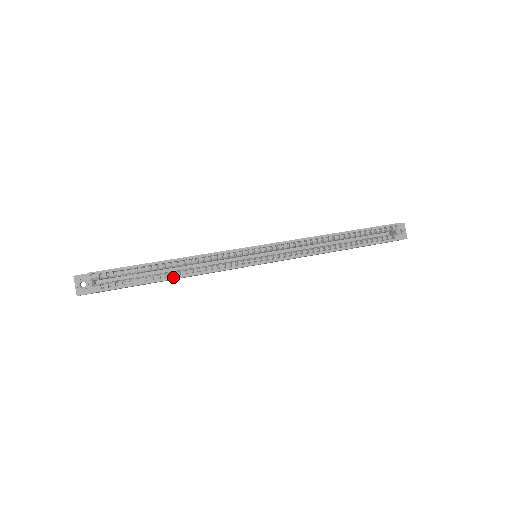
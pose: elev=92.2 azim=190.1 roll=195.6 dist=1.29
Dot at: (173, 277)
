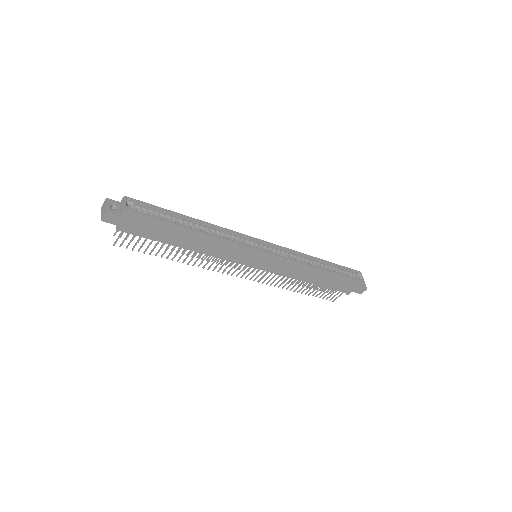
Dot at: (196, 230)
